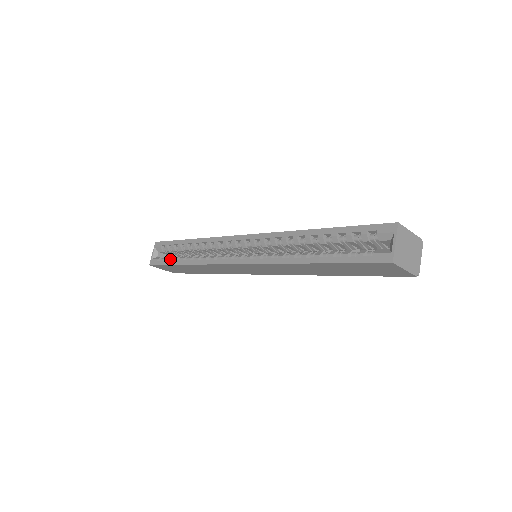
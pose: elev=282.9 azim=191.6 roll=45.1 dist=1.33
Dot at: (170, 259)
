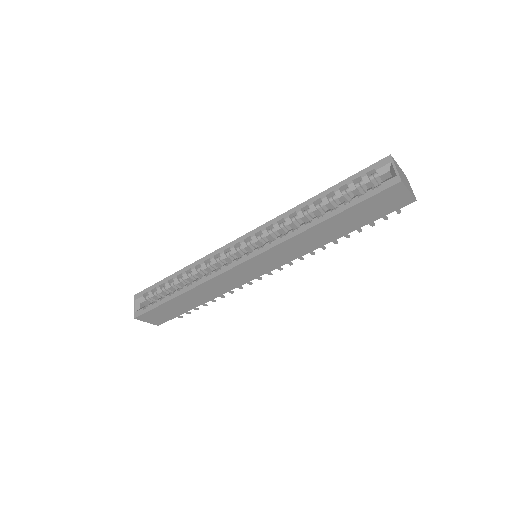
Dot at: (160, 299)
